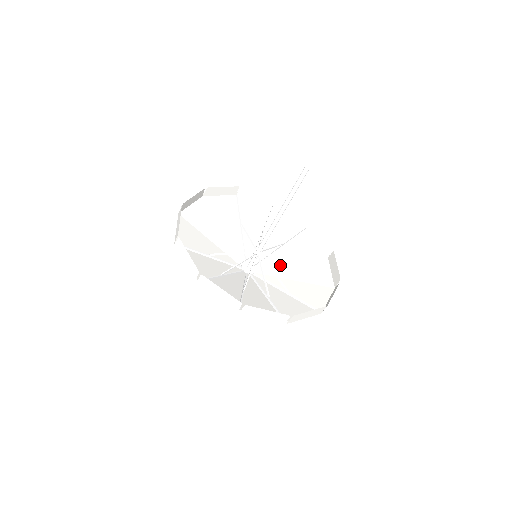
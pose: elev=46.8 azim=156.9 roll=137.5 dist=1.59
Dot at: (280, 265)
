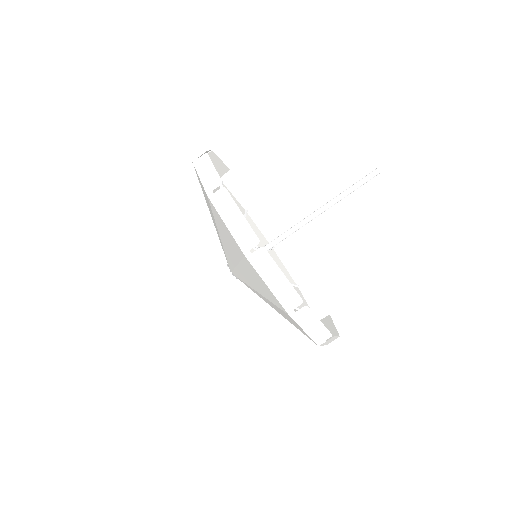
Dot at: occluded
